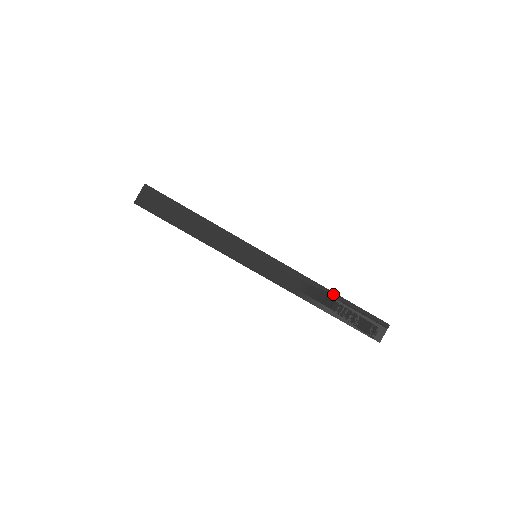
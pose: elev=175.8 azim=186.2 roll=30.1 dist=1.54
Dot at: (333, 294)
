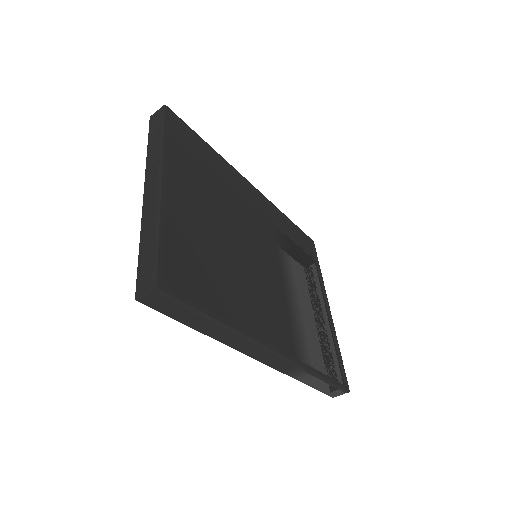
Dot at: (316, 375)
